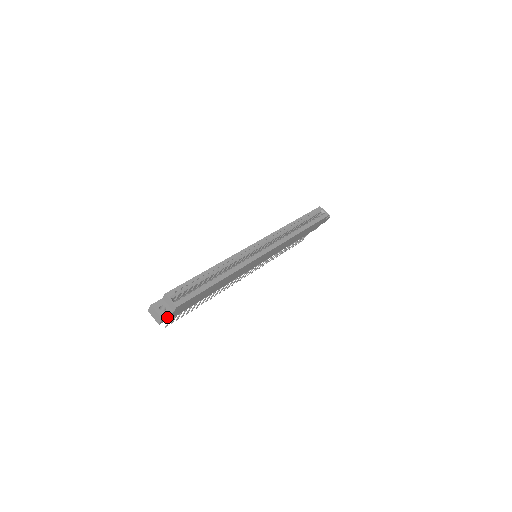
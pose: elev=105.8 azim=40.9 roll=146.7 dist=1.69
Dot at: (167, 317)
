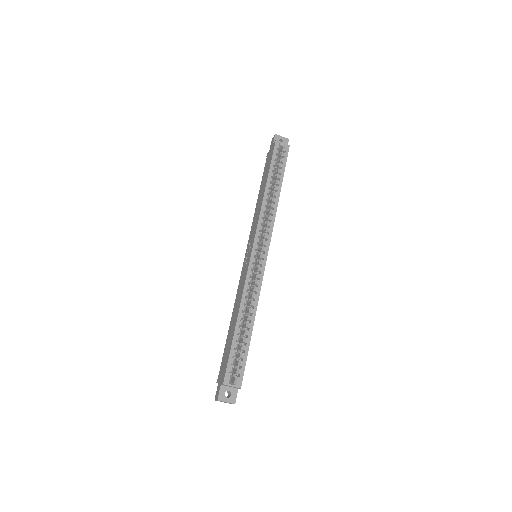
Dot at: (235, 395)
